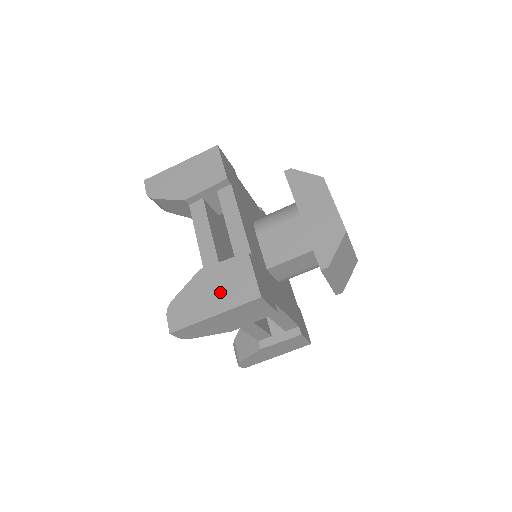
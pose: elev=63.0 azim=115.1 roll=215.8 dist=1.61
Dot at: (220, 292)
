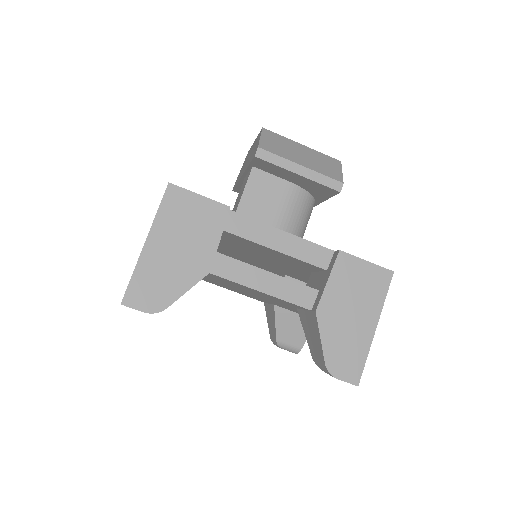
Dot at: occluded
